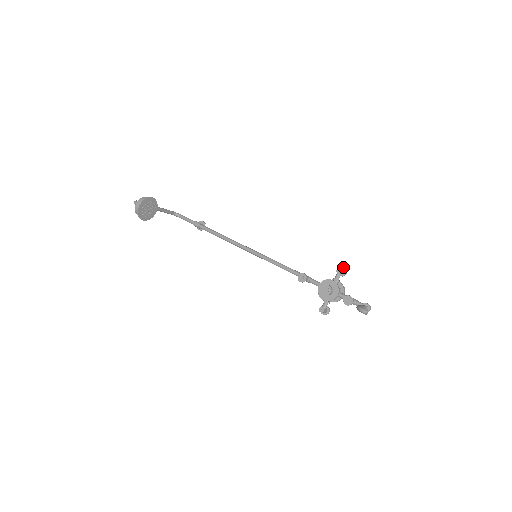
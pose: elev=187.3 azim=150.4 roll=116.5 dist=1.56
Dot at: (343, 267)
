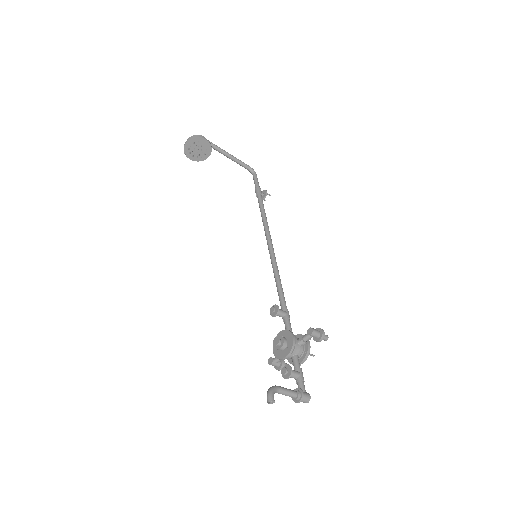
Dot at: (322, 330)
